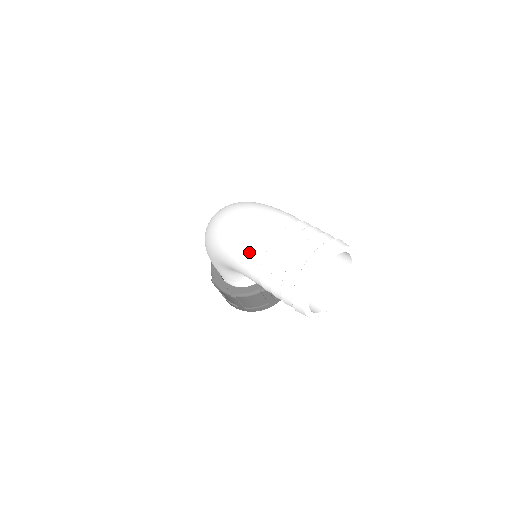
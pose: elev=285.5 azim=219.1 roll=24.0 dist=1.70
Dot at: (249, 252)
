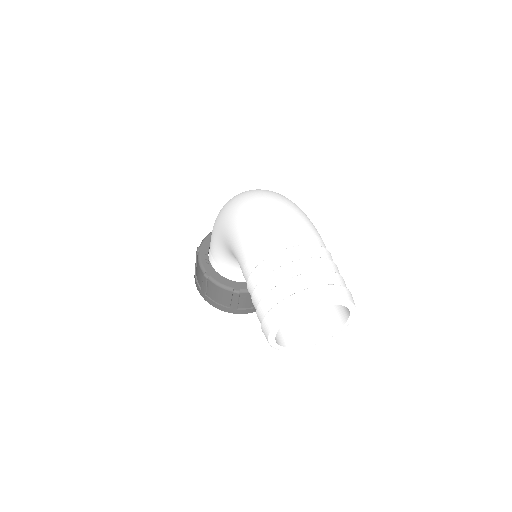
Dot at: (262, 240)
